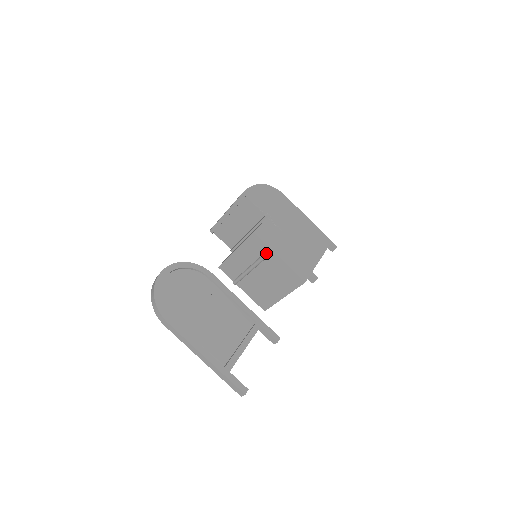
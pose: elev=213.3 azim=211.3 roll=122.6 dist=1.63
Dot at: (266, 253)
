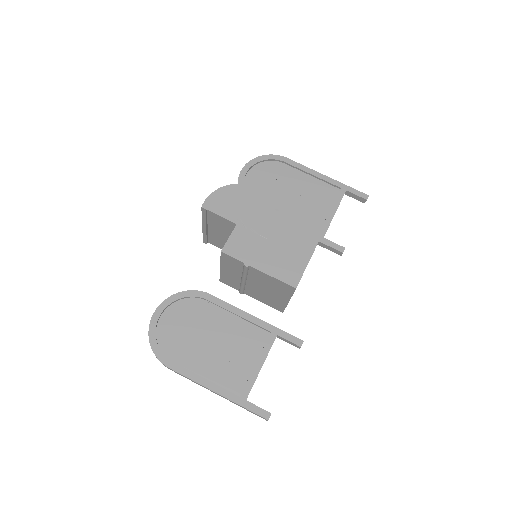
Dot at: (243, 268)
